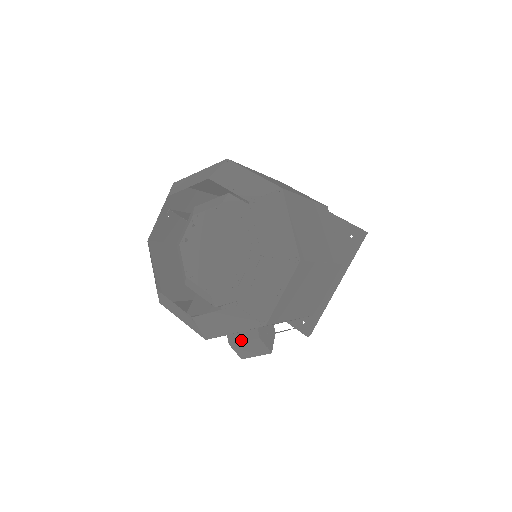
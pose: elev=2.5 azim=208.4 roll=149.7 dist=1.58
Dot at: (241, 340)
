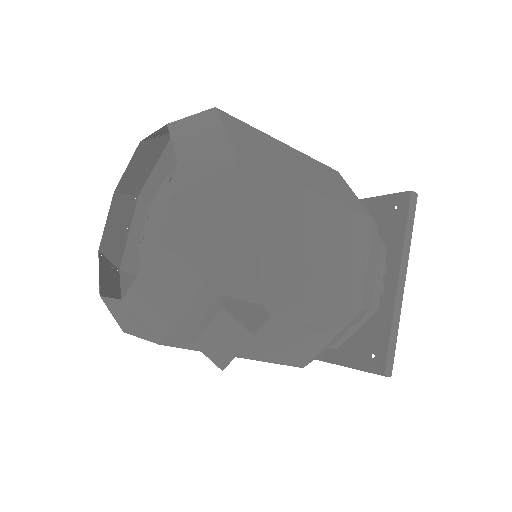
Dot at: (204, 327)
